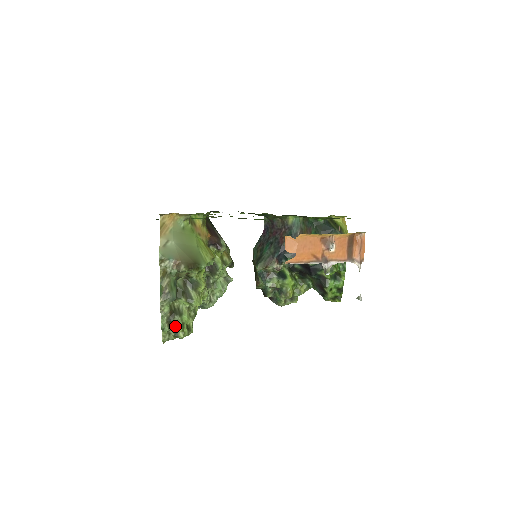
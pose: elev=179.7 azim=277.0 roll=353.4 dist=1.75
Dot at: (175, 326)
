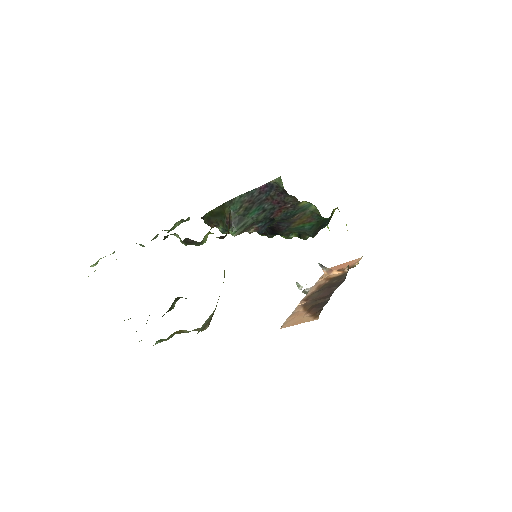
Dot at: occluded
